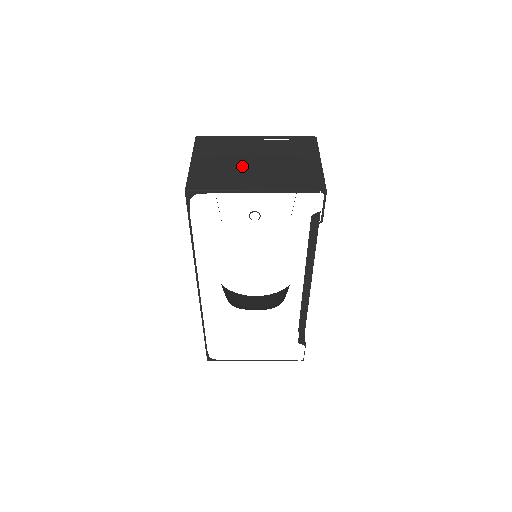
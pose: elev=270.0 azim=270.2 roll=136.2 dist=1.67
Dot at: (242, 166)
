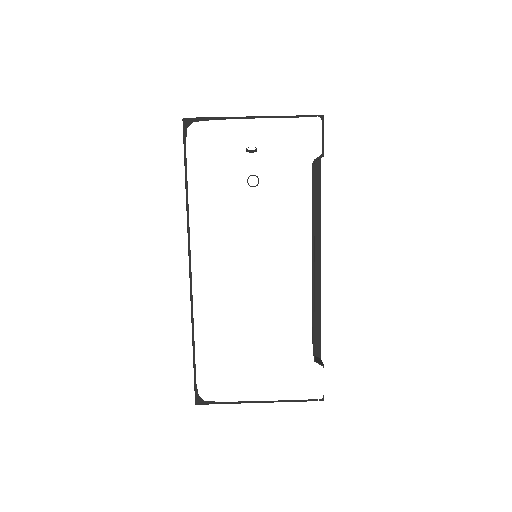
Dot at: occluded
